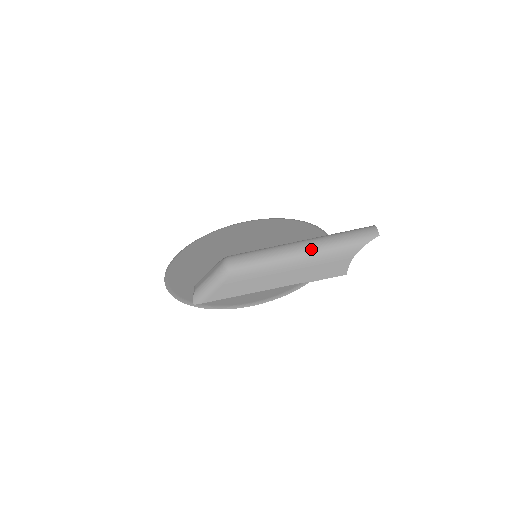
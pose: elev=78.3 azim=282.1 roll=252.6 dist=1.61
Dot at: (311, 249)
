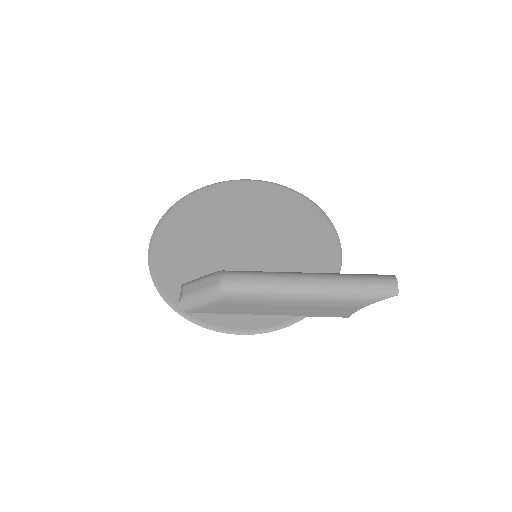
Dot at: (320, 292)
